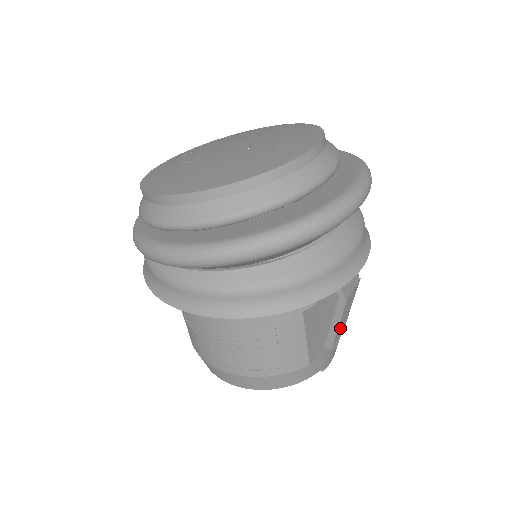
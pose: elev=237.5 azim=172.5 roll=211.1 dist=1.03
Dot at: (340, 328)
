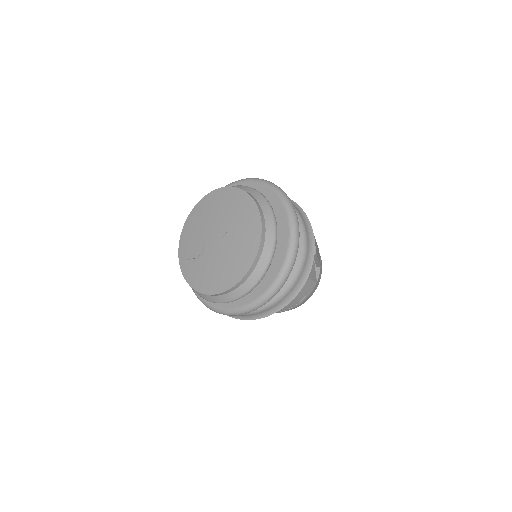
Dot at: occluded
